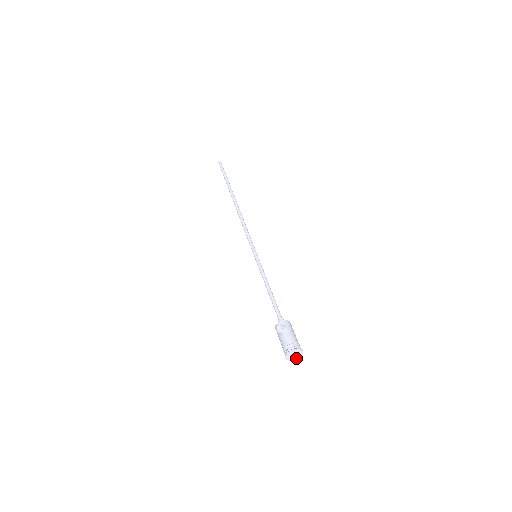
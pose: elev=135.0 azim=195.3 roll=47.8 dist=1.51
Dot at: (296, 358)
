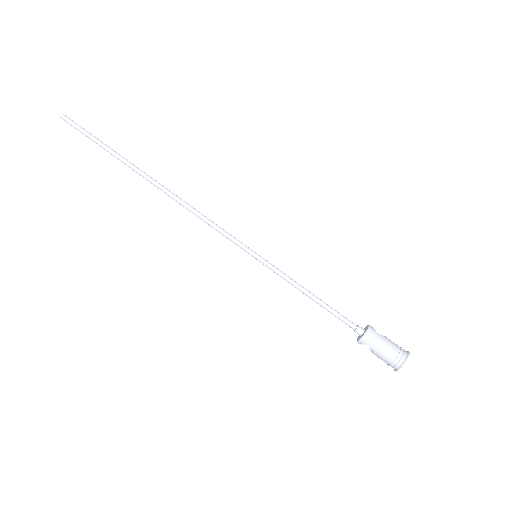
Dot at: occluded
